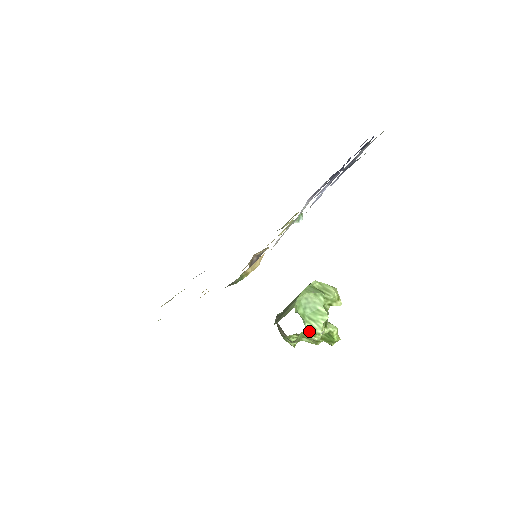
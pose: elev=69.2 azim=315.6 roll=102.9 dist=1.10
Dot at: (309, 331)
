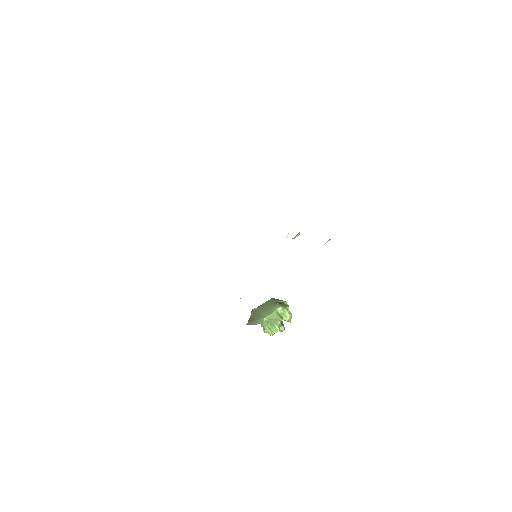
Dot at: (266, 332)
